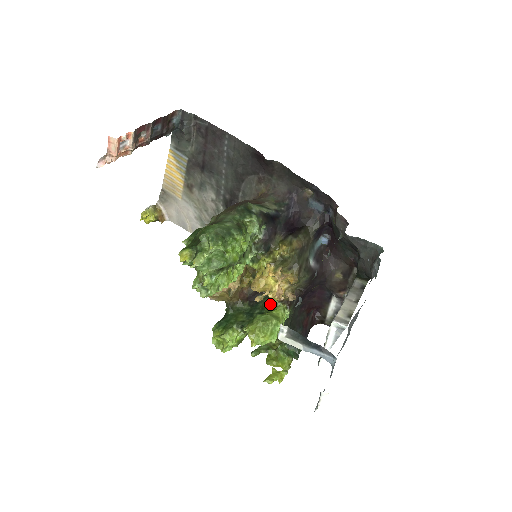
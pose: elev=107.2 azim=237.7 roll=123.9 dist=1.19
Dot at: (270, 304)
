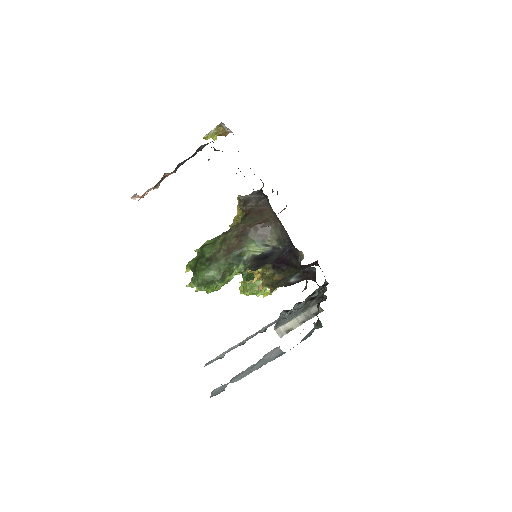
Dot at: occluded
